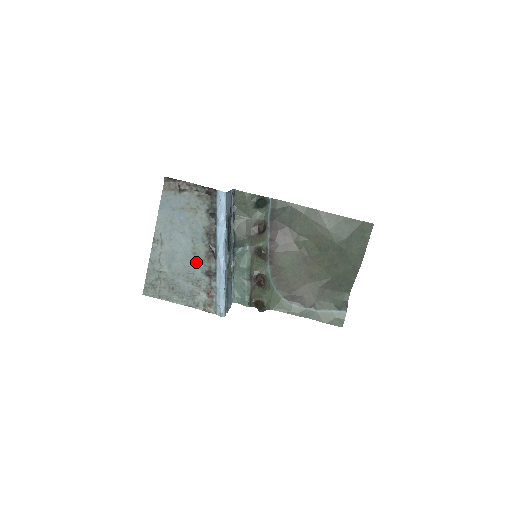
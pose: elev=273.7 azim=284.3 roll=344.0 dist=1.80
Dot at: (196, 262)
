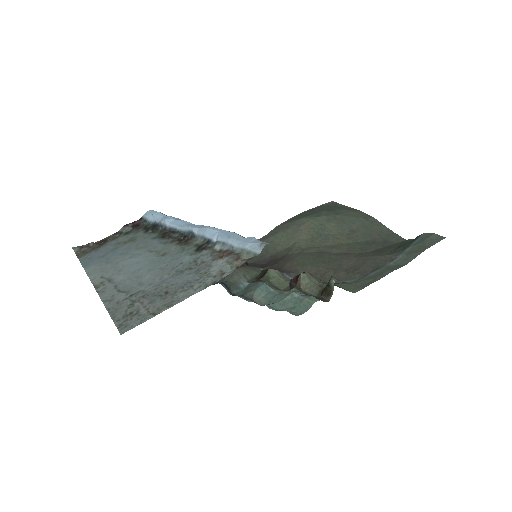
Dot at: (173, 256)
